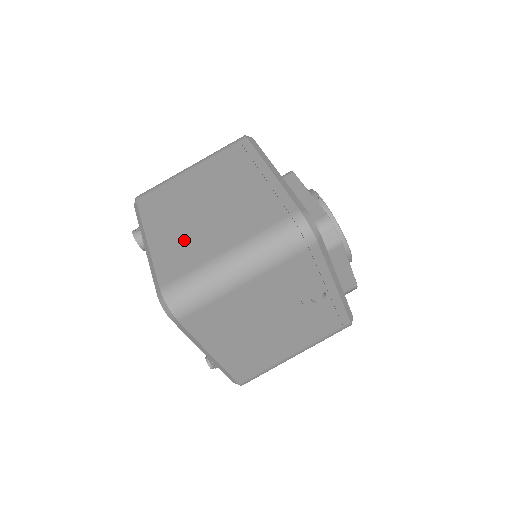
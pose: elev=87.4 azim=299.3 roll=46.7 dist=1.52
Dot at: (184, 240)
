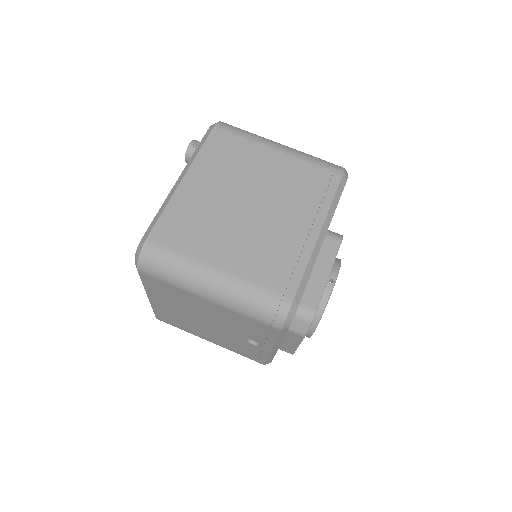
Dot at: (203, 217)
